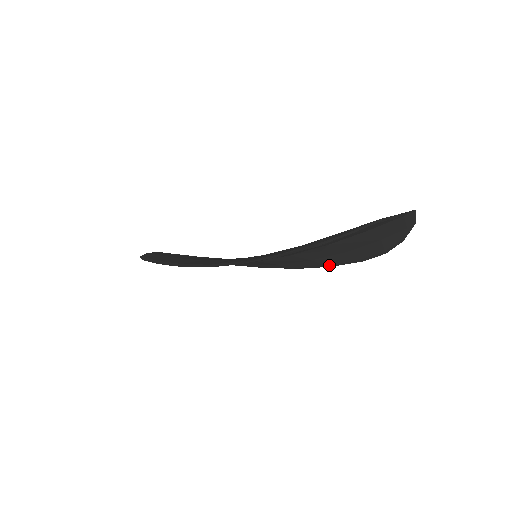
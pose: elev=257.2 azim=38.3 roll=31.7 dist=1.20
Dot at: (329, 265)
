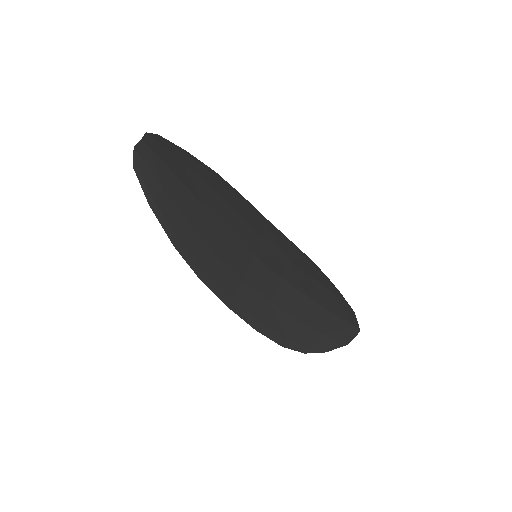
Dot at: (290, 246)
